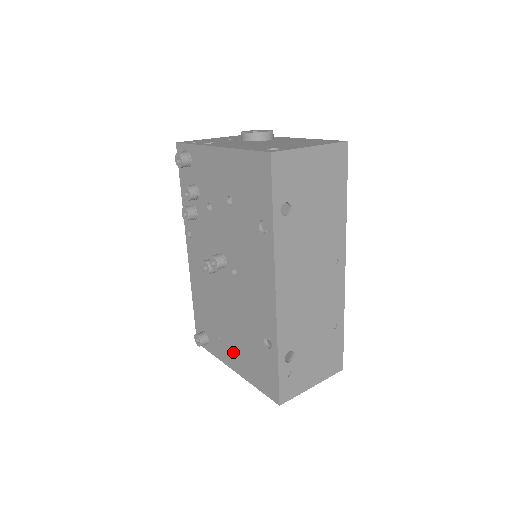
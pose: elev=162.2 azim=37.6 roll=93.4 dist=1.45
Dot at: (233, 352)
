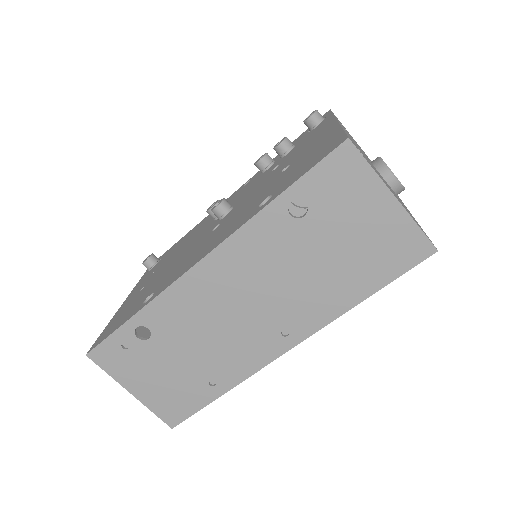
Dot at: (140, 288)
